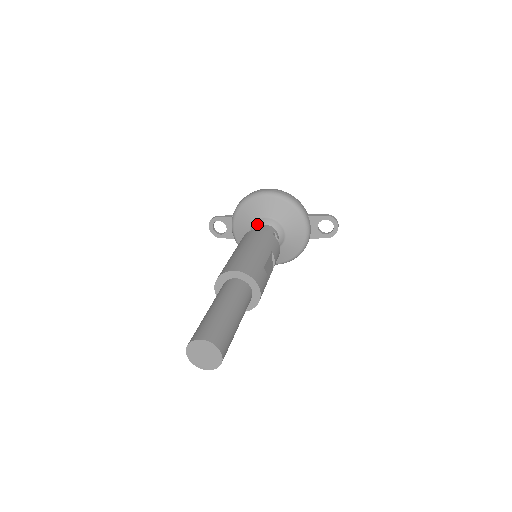
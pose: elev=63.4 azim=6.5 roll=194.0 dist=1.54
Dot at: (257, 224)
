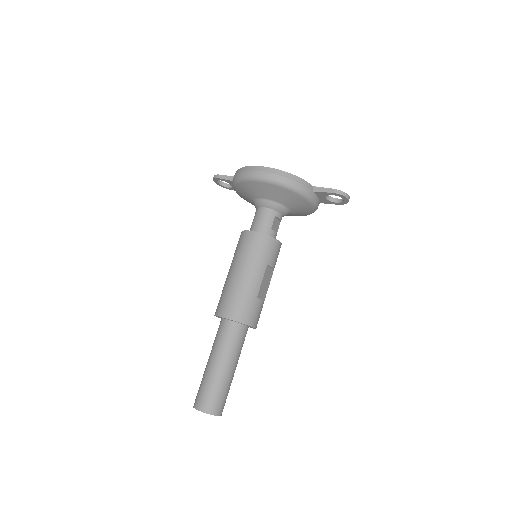
Dot at: (257, 204)
